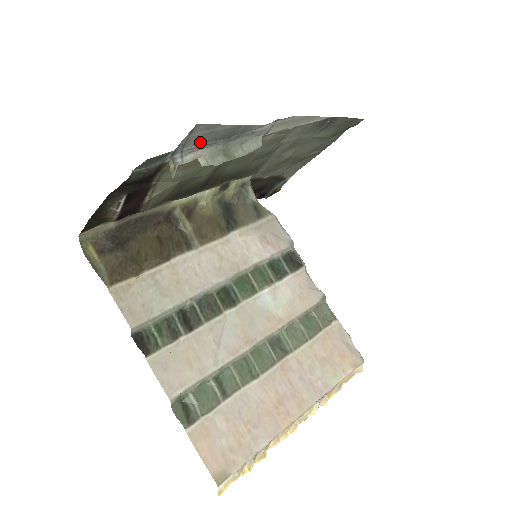
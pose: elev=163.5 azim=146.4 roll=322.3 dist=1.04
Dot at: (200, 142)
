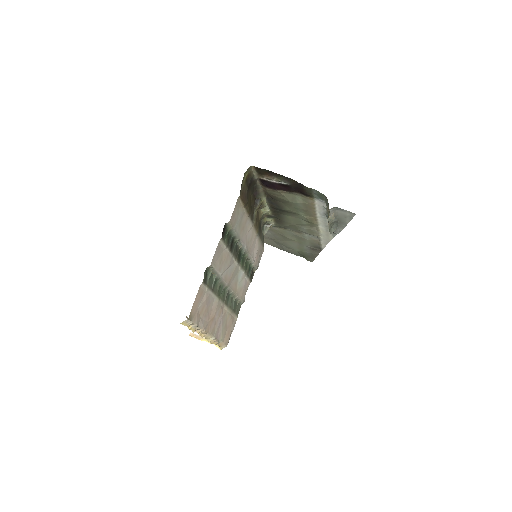
Dot at: (339, 214)
